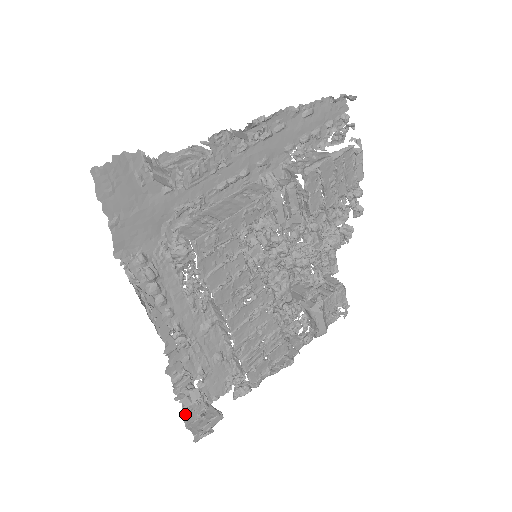
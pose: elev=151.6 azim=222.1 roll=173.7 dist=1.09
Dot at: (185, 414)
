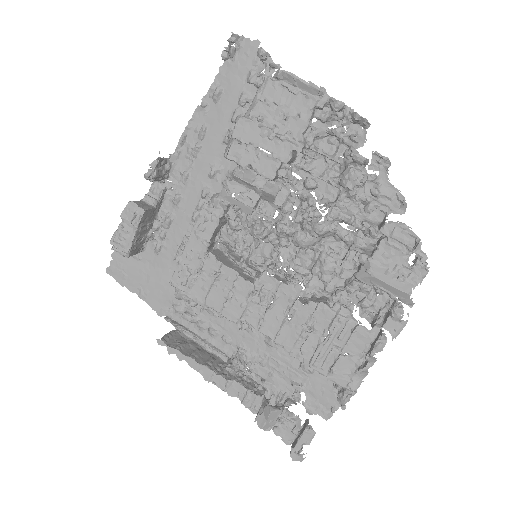
Dot at: (276, 432)
